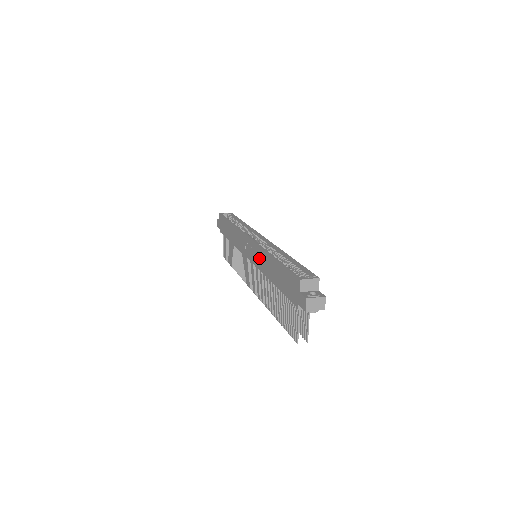
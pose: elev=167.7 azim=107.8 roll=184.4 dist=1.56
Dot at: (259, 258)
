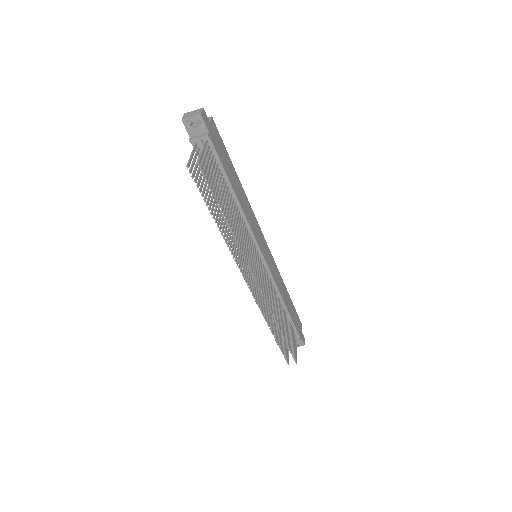
Dot at: occluded
